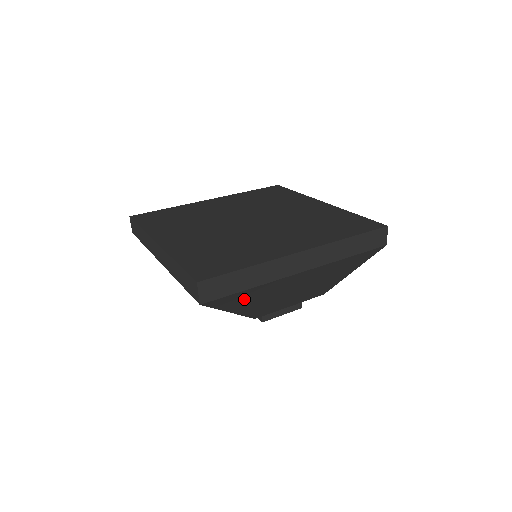
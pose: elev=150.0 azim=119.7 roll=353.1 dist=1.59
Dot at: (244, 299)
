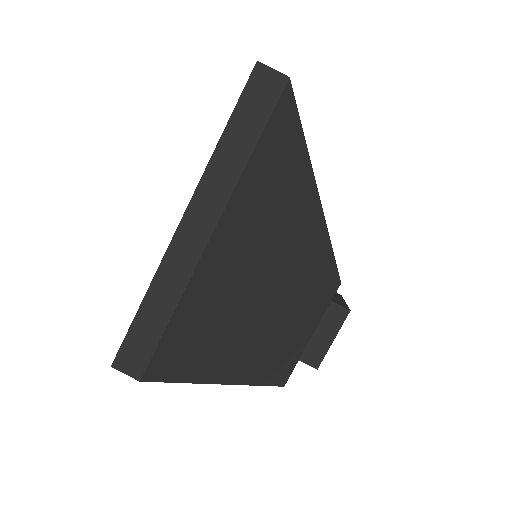
Dot at: occluded
